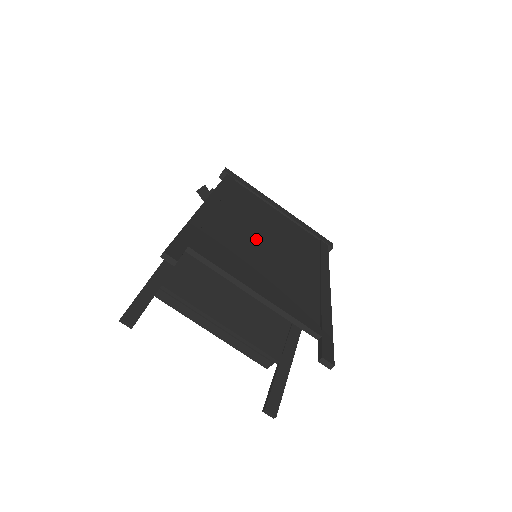
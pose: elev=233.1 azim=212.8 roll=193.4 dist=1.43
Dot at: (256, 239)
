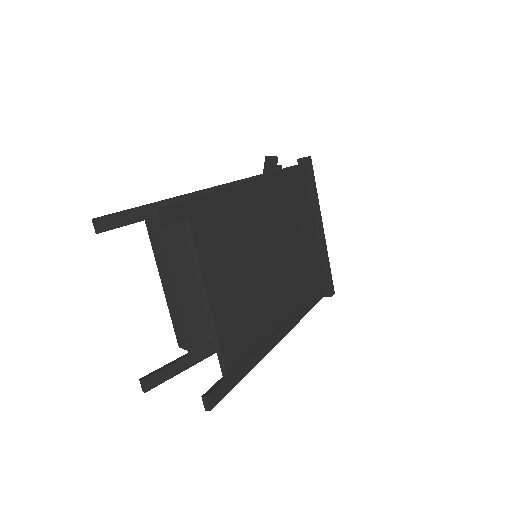
Dot at: (265, 247)
